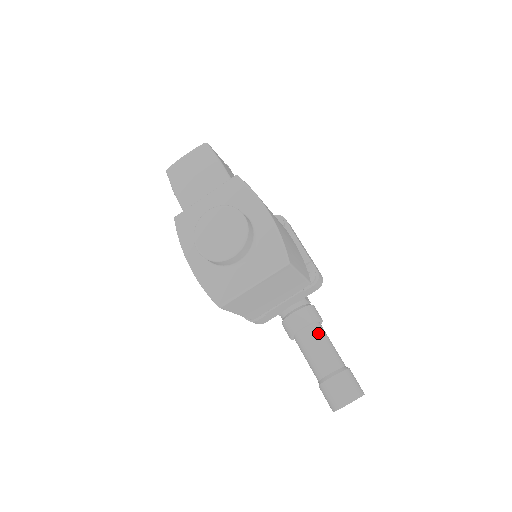
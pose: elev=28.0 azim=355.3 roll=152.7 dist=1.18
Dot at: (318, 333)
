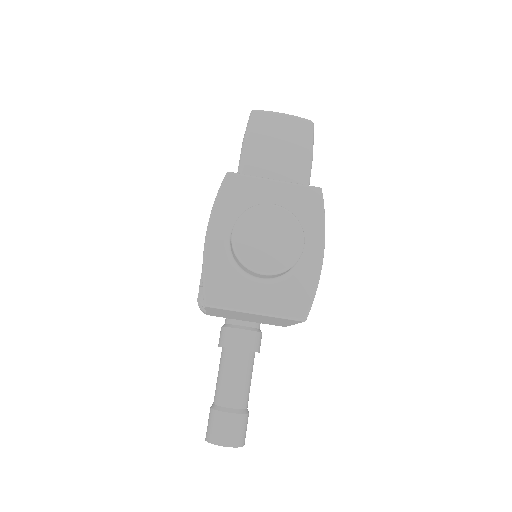
Dot at: (249, 363)
